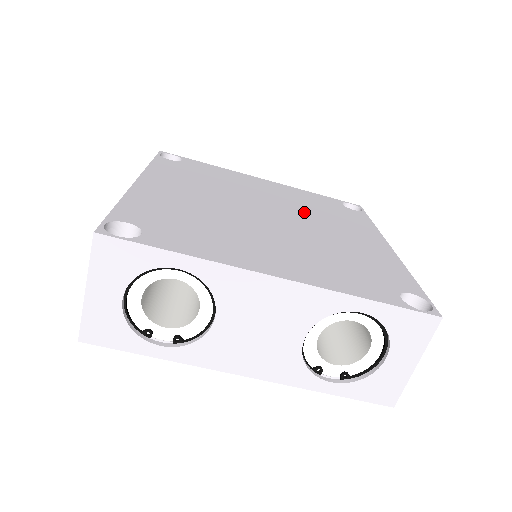
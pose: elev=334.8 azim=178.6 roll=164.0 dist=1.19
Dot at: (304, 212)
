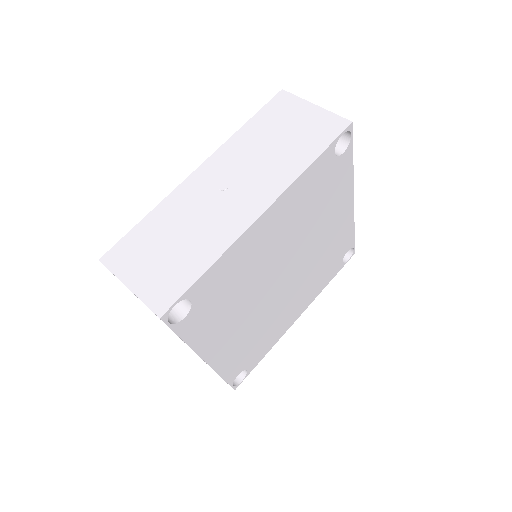
Dot at: (310, 270)
